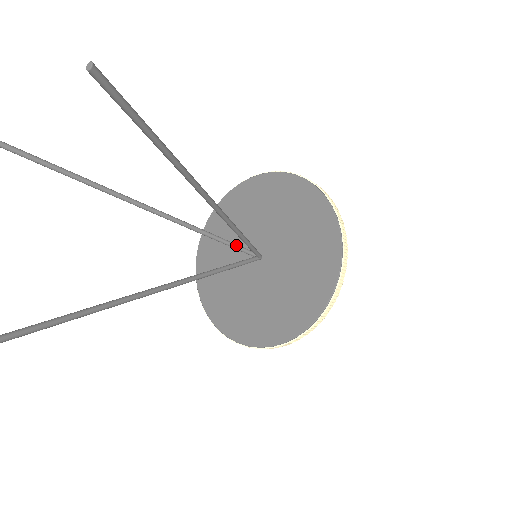
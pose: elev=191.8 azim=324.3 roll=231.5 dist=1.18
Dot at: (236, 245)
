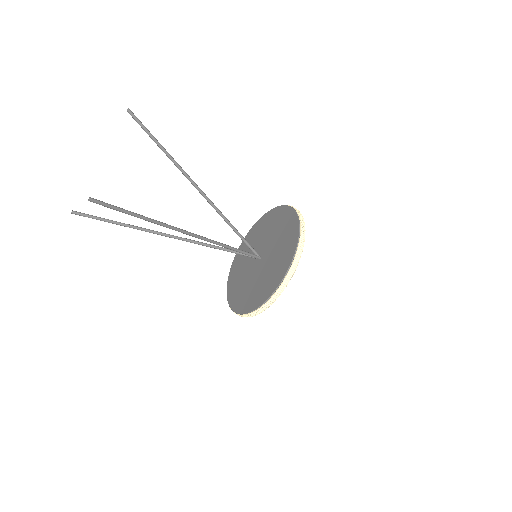
Dot at: occluded
